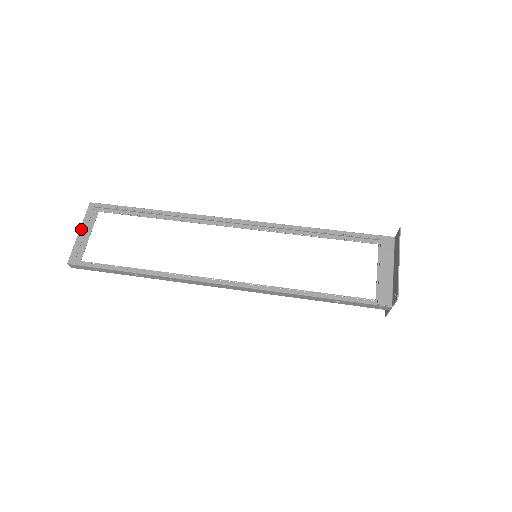
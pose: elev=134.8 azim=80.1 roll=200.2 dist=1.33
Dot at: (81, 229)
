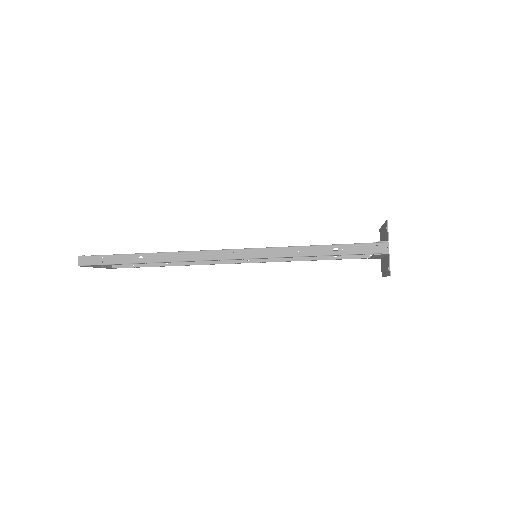
Dot at: occluded
